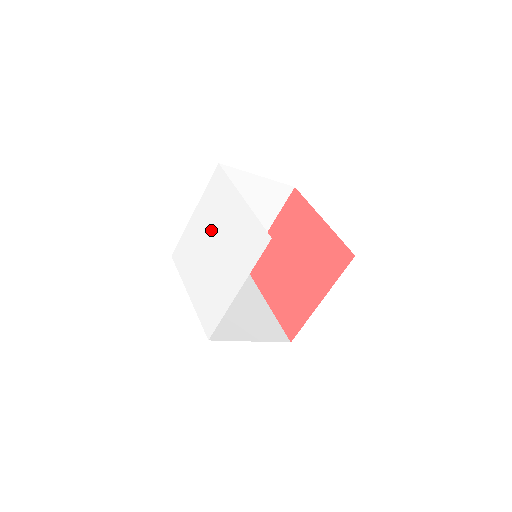
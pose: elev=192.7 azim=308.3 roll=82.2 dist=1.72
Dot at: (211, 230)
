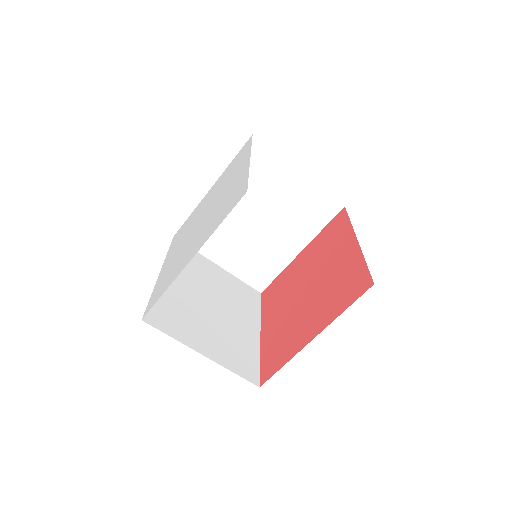
Dot at: (211, 201)
